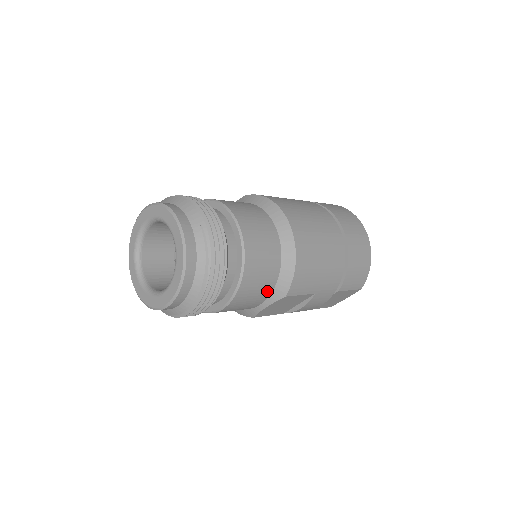
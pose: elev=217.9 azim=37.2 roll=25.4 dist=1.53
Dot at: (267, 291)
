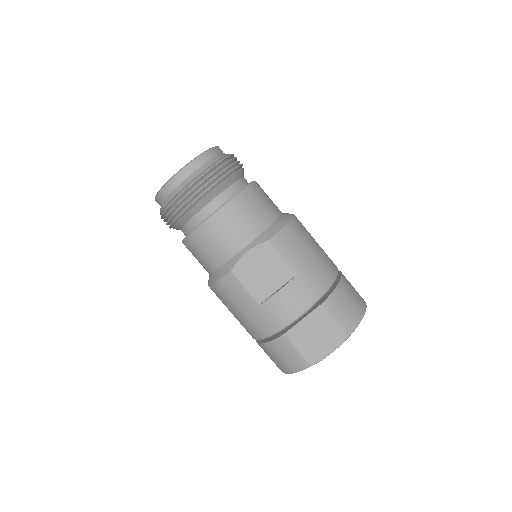
Dot at: (255, 230)
